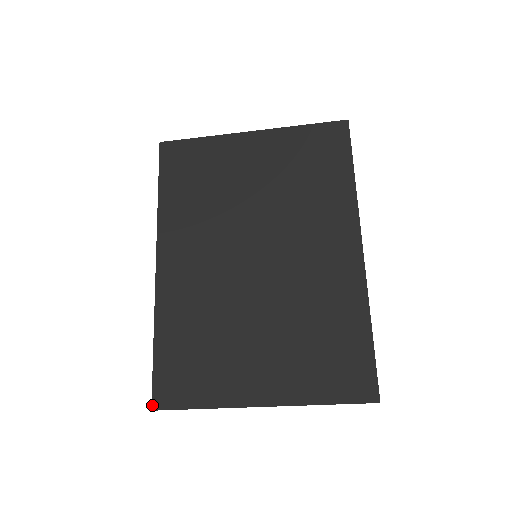
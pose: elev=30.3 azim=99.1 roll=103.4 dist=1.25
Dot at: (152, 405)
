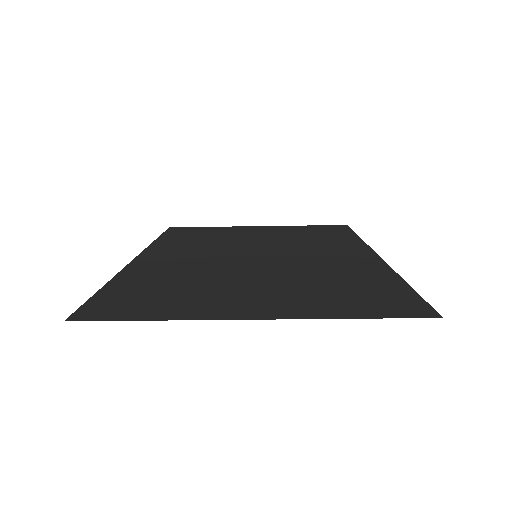
Dot at: (68, 318)
